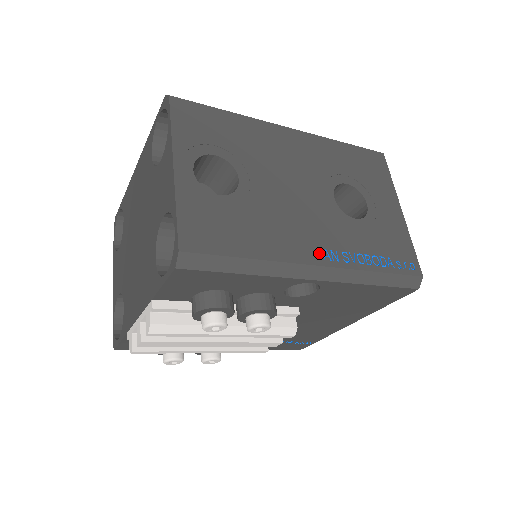
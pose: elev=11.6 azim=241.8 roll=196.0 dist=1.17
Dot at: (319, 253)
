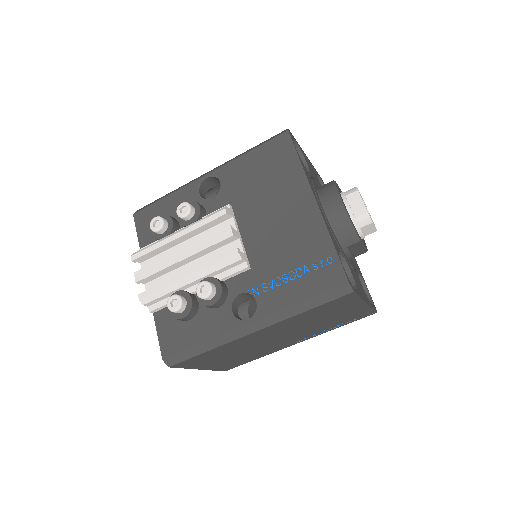
Dot at: occluded
